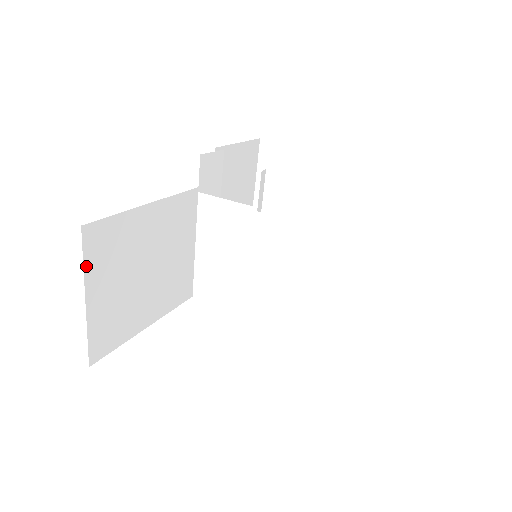
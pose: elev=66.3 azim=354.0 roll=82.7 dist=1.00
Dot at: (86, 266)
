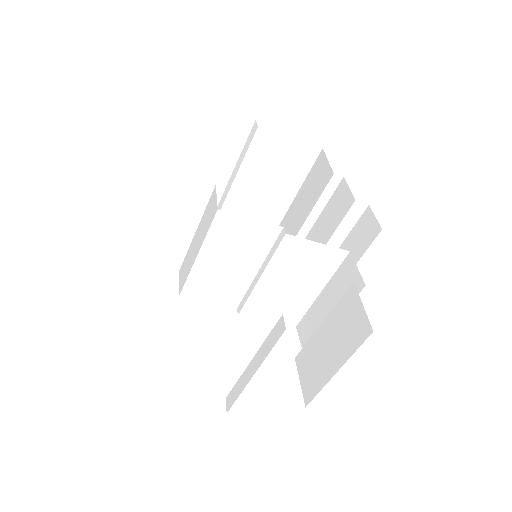
Dot at: occluded
